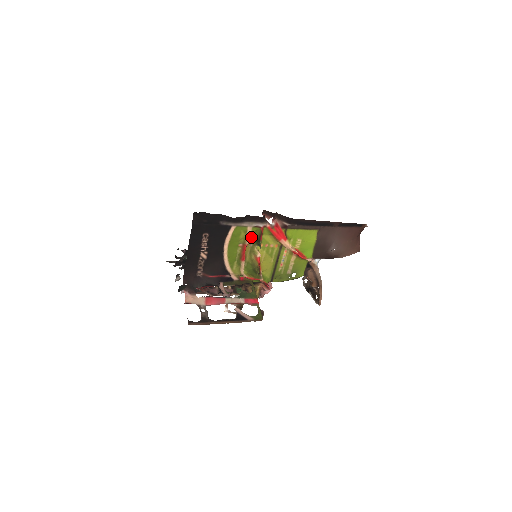
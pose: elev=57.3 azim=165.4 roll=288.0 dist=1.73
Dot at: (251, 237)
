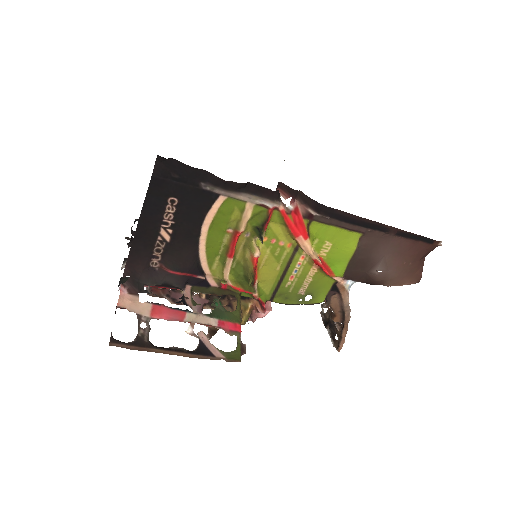
Dot at: (250, 221)
